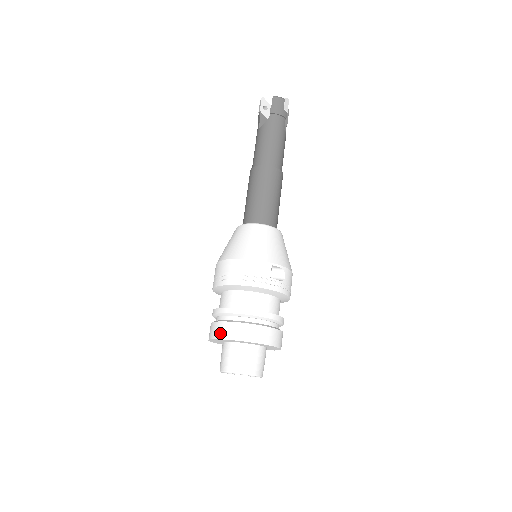
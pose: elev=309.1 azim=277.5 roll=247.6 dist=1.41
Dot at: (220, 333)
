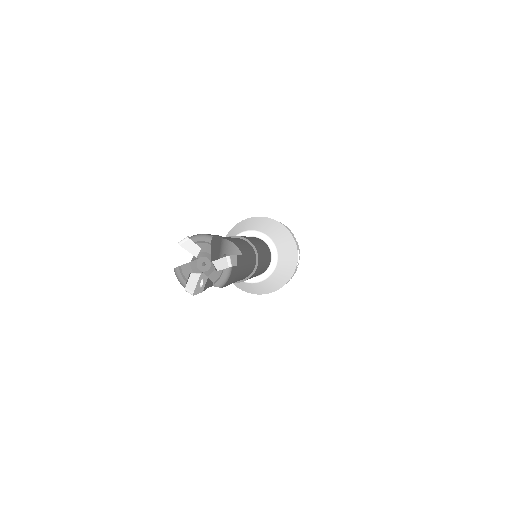
Dot at: occluded
